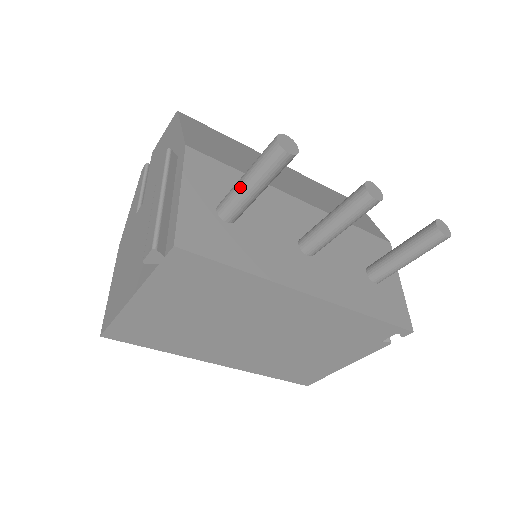
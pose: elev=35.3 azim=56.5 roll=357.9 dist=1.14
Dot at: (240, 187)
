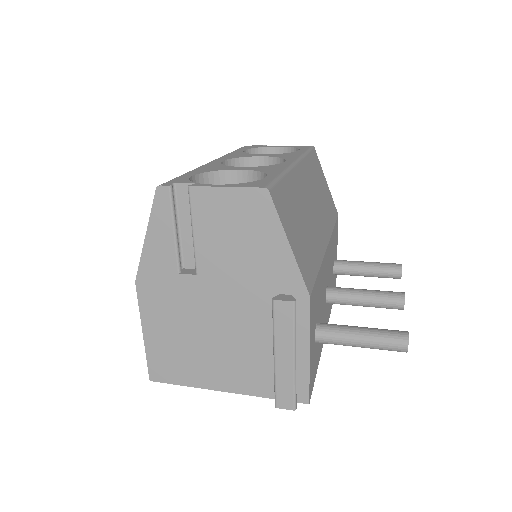
Dot at: (353, 345)
